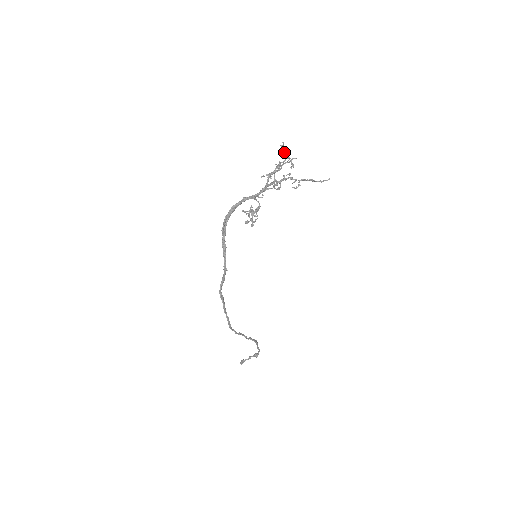
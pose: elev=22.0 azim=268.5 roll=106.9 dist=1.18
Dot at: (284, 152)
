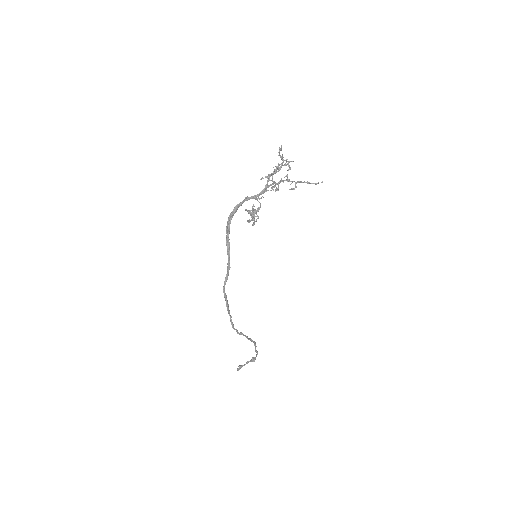
Dot at: (282, 154)
